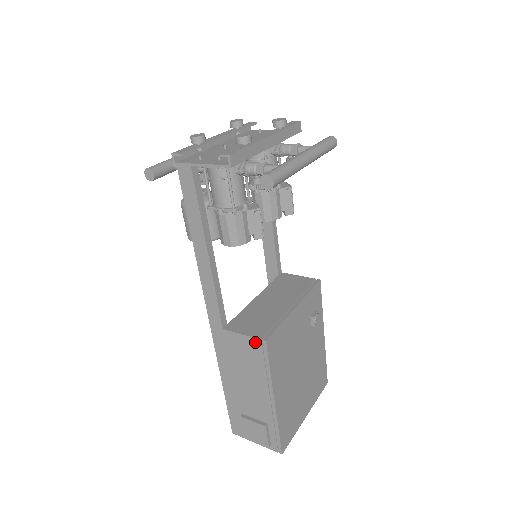
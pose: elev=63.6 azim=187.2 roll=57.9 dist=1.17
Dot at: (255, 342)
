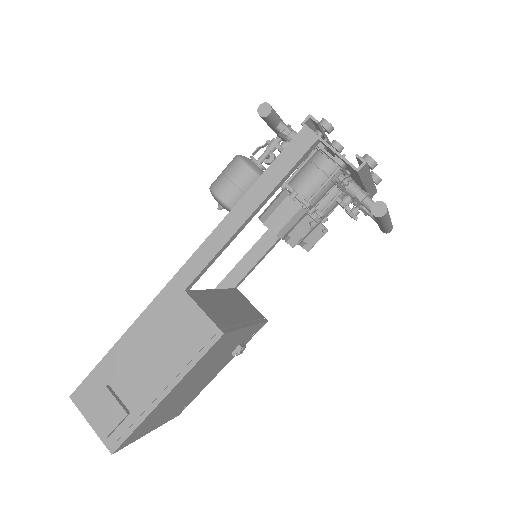
Dot at: (210, 327)
